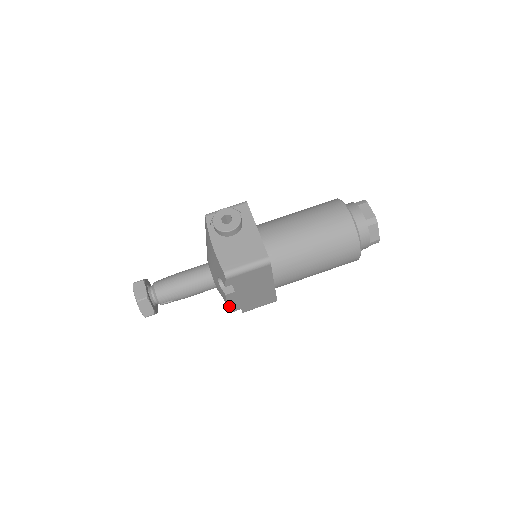
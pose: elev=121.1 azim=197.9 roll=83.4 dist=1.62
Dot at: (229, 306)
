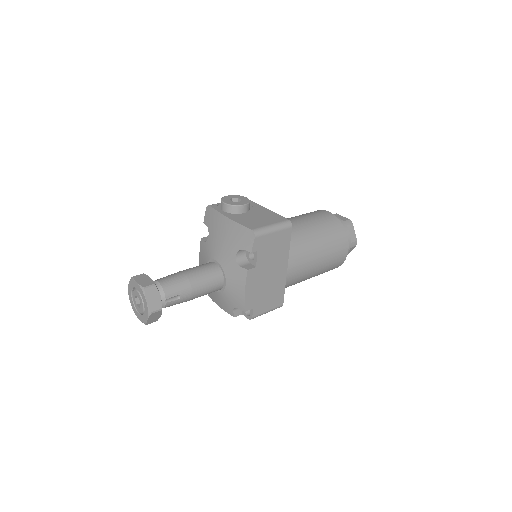
Dot at: (245, 297)
